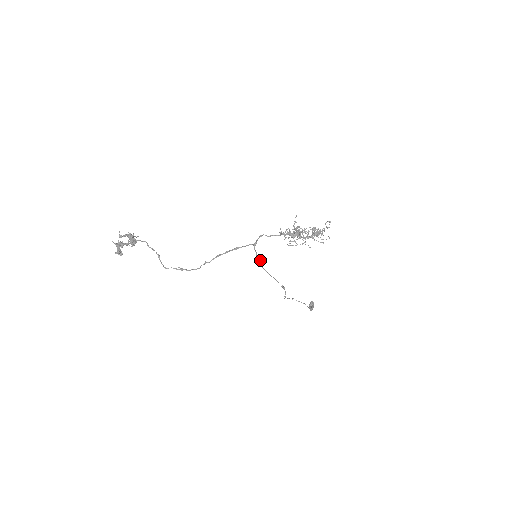
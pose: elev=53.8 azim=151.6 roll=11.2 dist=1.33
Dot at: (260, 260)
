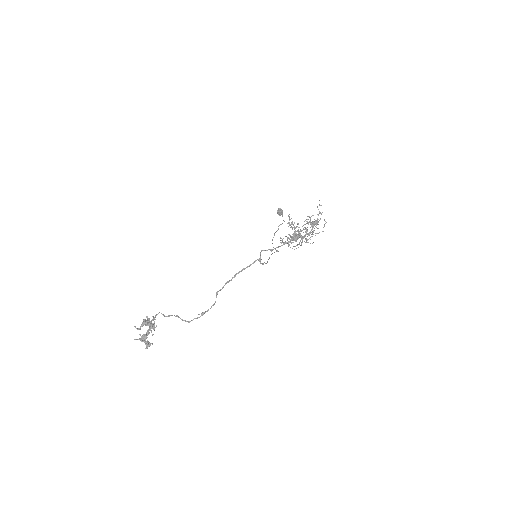
Dot at: occluded
